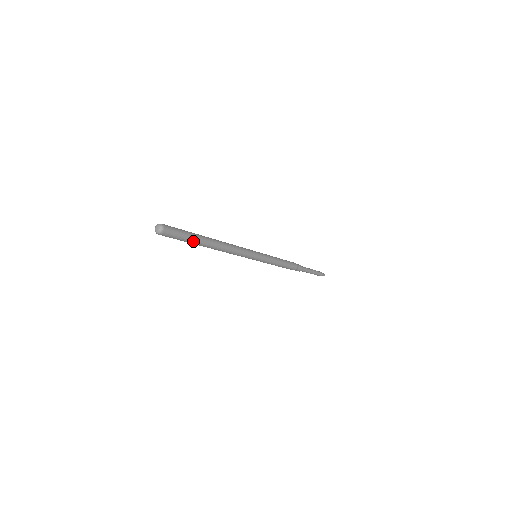
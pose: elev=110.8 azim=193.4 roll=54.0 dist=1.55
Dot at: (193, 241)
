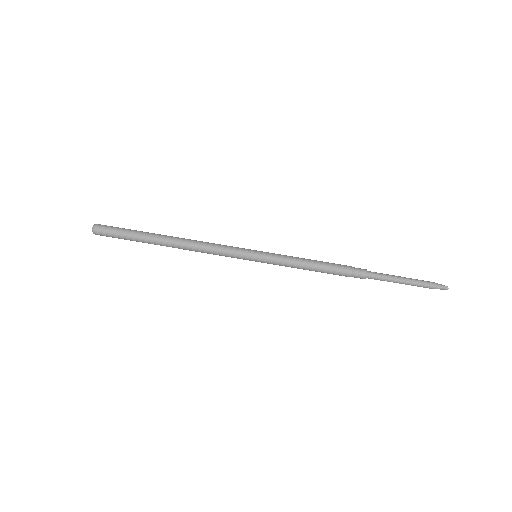
Dot at: (138, 241)
